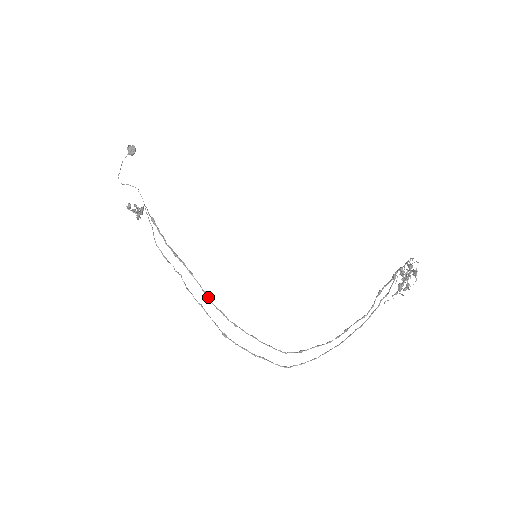
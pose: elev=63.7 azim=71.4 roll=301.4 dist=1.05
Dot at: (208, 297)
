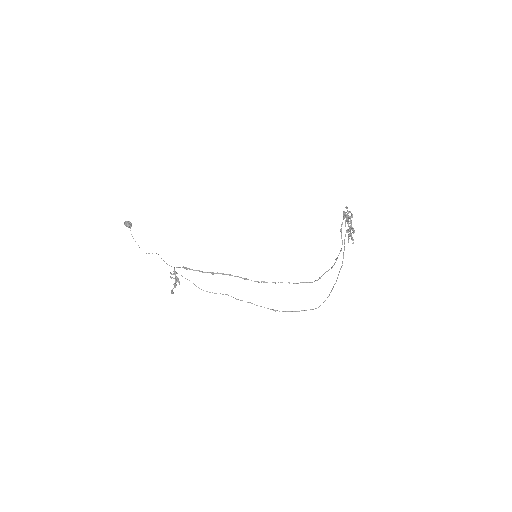
Dot at: occluded
